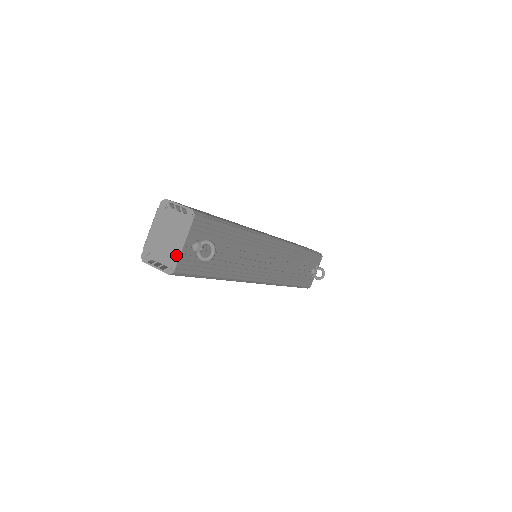
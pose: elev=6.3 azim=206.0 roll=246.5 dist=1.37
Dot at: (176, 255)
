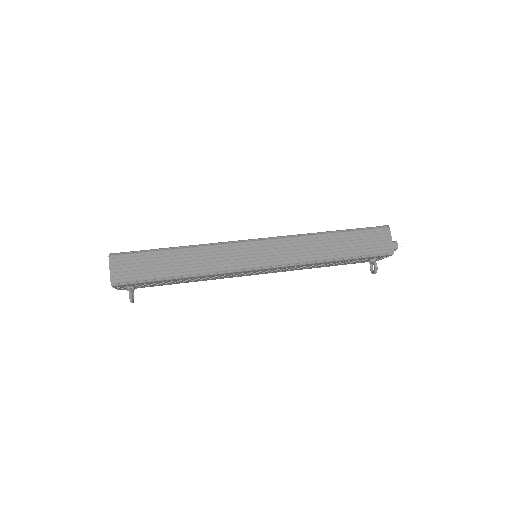
Dot at: occluded
